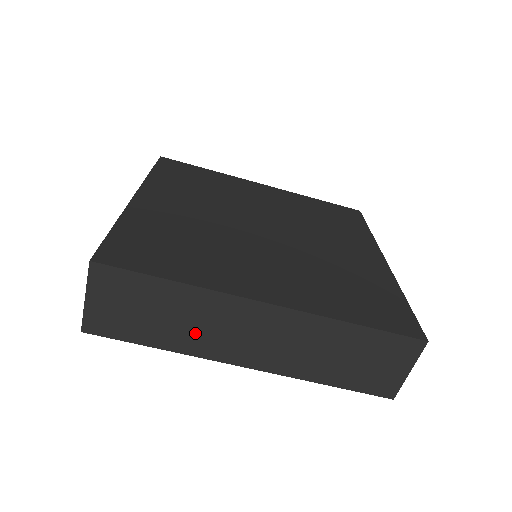
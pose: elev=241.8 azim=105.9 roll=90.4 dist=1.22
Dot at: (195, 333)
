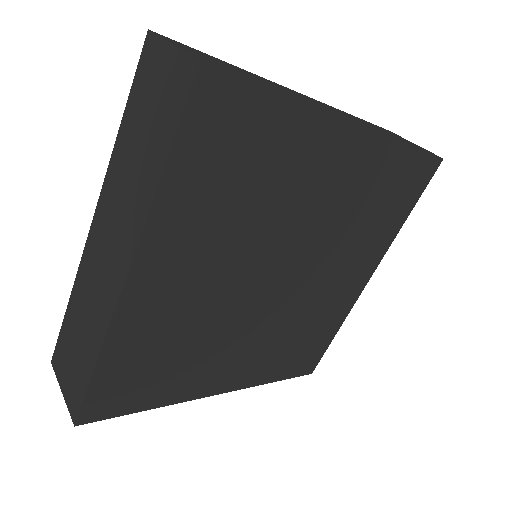
Dot at: occluded
